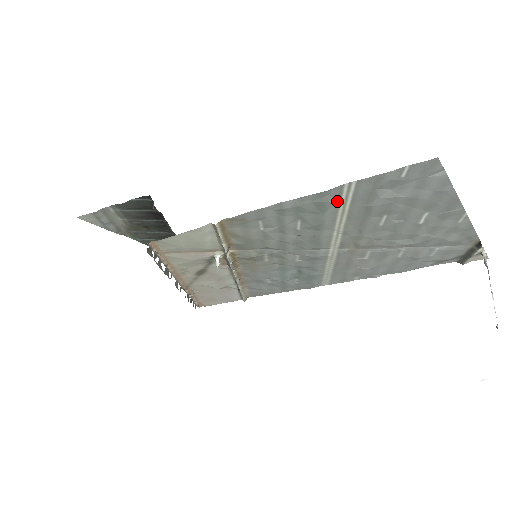
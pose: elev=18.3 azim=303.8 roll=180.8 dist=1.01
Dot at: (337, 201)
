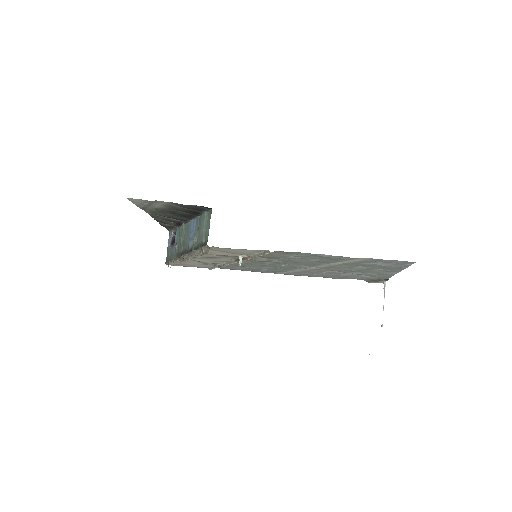
Dot at: (350, 259)
